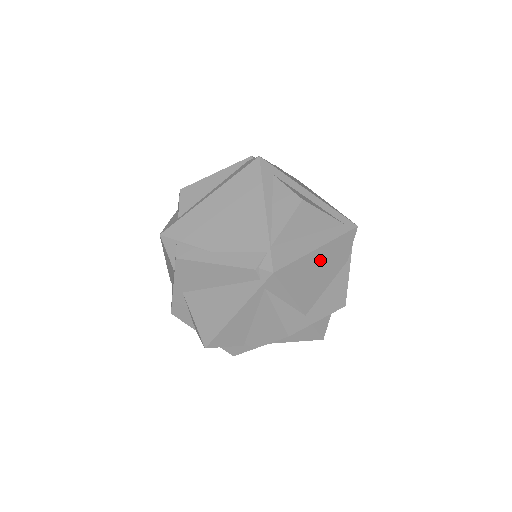
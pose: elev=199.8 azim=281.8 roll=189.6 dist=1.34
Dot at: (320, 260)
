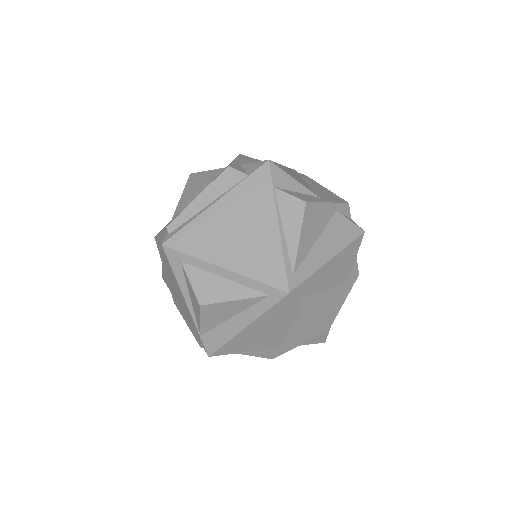
Dot at: (257, 329)
